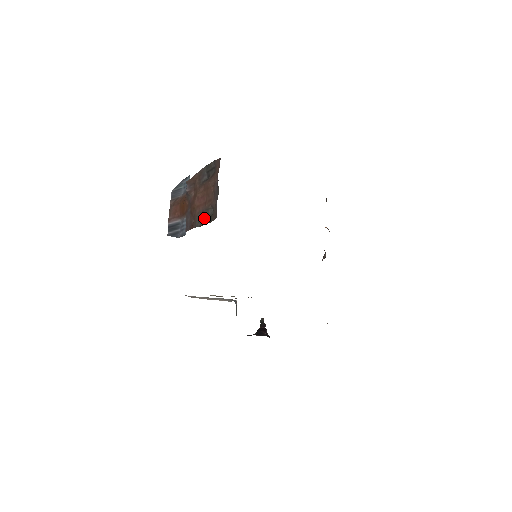
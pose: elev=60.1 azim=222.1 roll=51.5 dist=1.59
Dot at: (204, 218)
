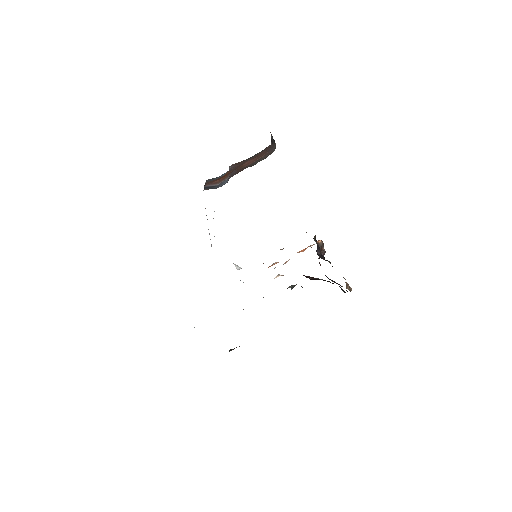
Dot at: (254, 164)
